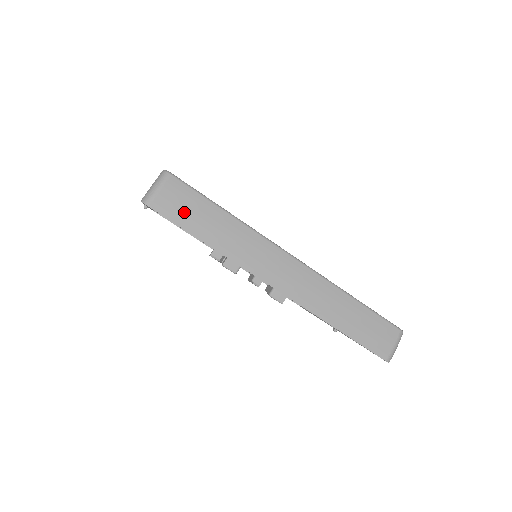
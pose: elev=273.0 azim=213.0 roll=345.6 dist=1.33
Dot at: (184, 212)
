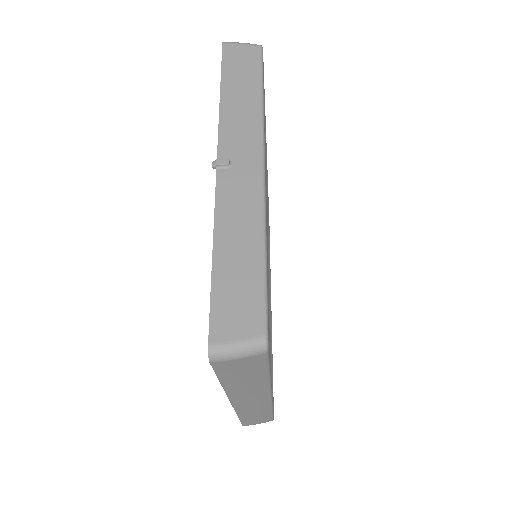
Dot at: (235, 371)
